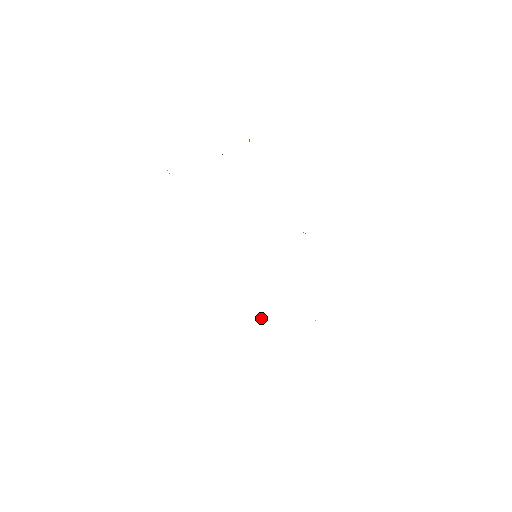
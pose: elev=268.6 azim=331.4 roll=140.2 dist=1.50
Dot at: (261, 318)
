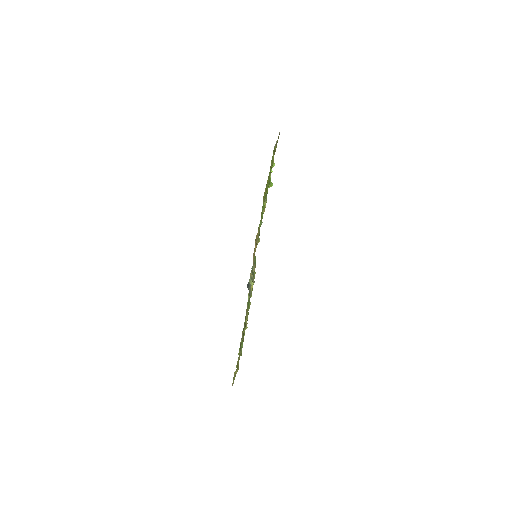
Dot at: occluded
